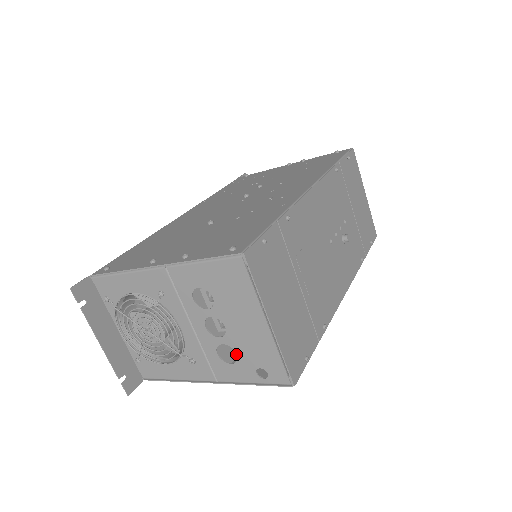
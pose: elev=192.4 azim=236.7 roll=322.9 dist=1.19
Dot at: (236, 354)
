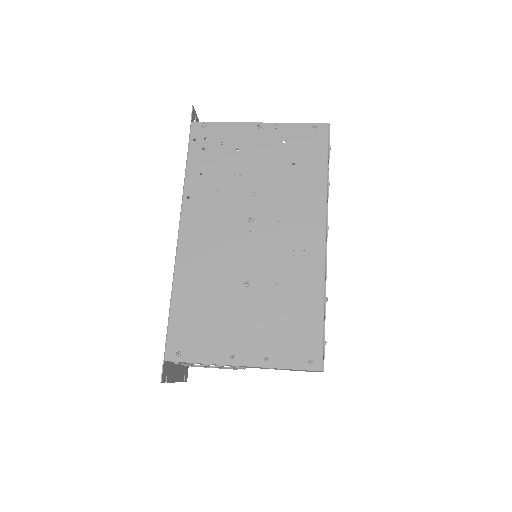
Dot at: occluded
